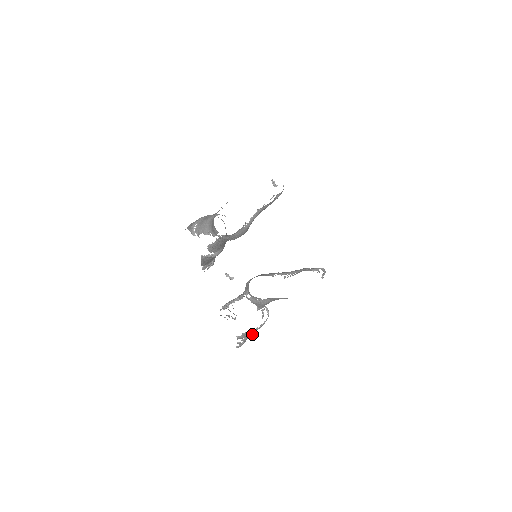
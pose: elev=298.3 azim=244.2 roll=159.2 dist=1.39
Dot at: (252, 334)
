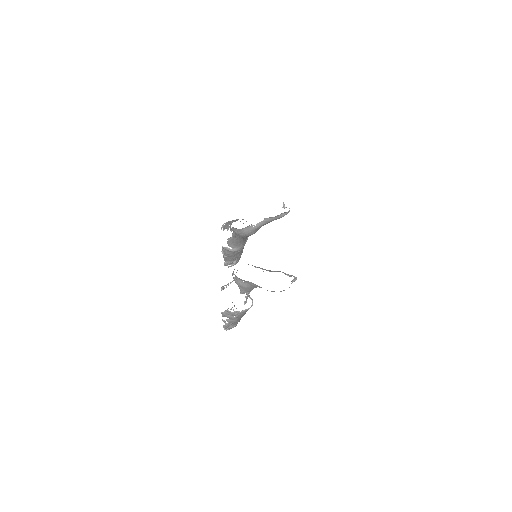
Dot at: occluded
